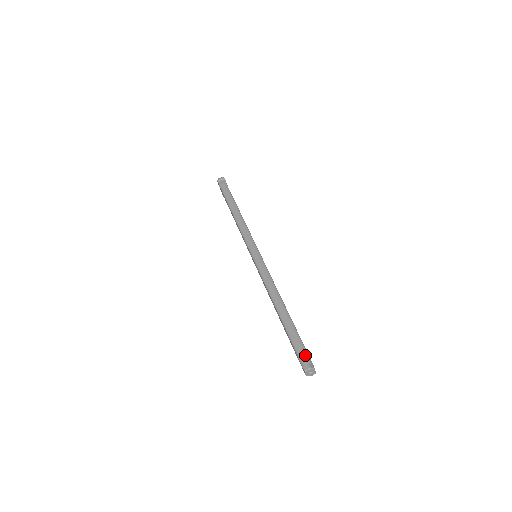
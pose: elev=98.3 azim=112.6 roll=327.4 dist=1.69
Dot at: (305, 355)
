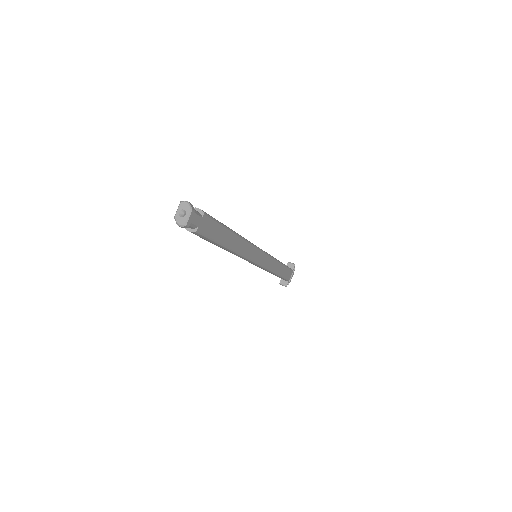
Dot at: (199, 212)
